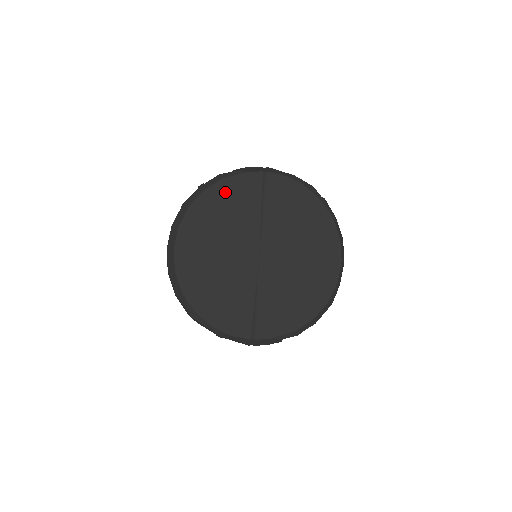
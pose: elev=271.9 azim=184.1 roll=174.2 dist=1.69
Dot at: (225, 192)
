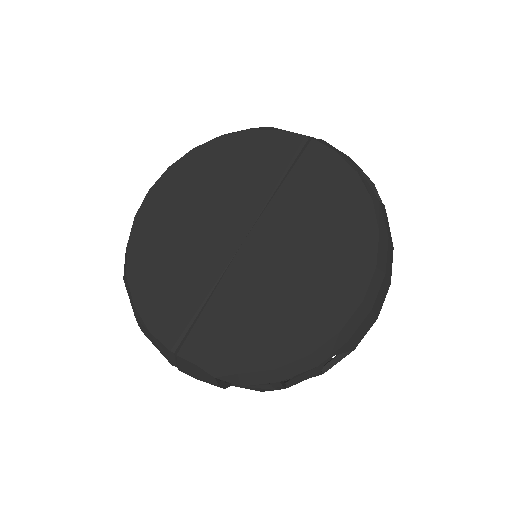
Dot at: (244, 146)
